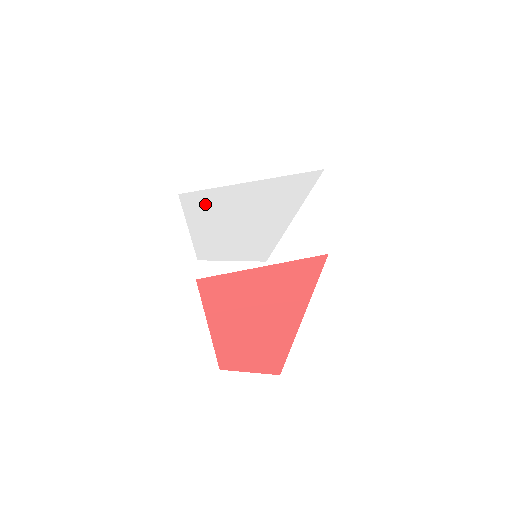
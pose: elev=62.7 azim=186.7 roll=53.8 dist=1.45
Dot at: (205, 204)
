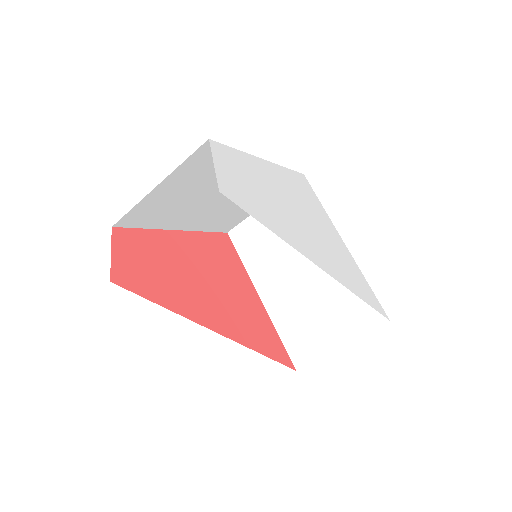
Dot at: (296, 187)
